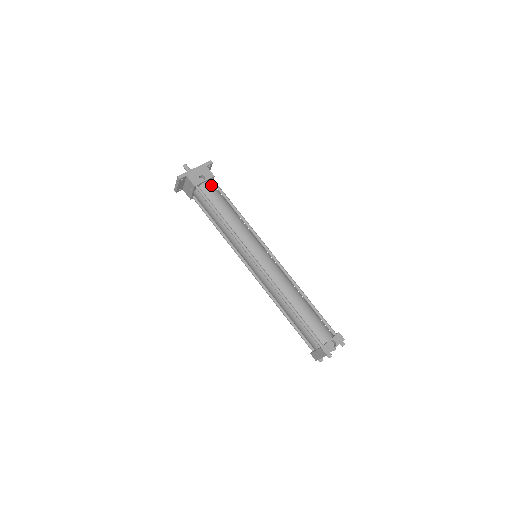
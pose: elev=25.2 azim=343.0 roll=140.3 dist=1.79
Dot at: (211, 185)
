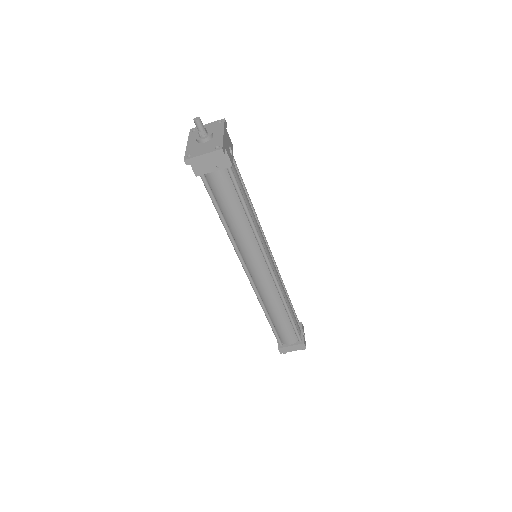
Dot at: (233, 161)
